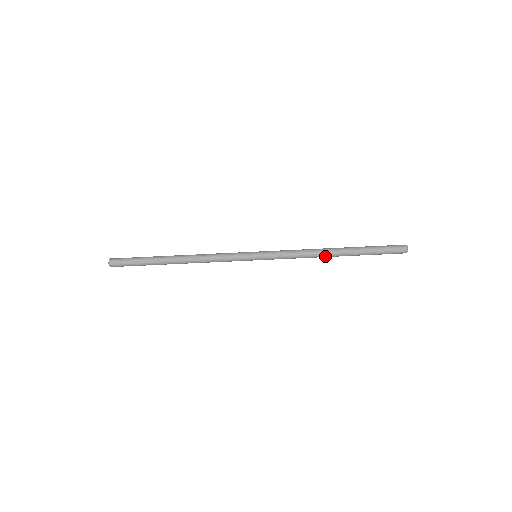
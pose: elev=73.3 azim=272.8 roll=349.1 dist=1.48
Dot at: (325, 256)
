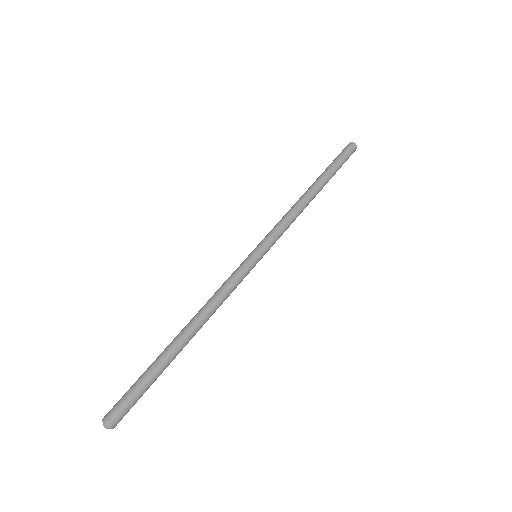
Dot at: occluded
